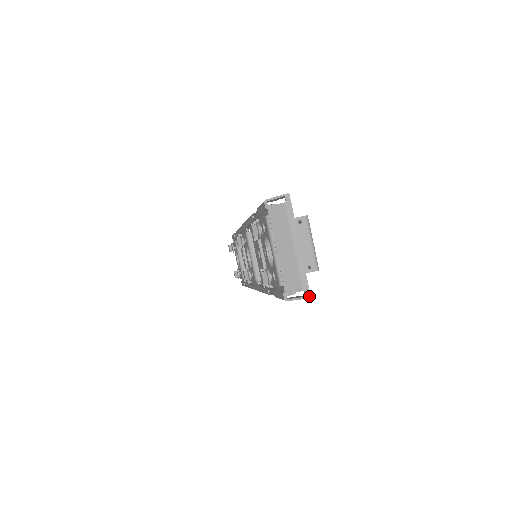
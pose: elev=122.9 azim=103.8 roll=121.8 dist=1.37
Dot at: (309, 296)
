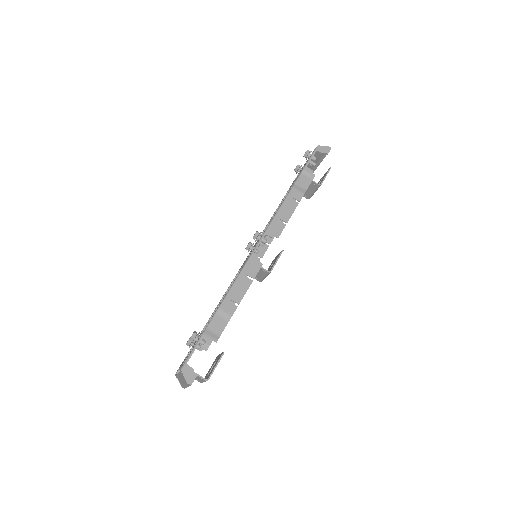
Dot at: occluded
